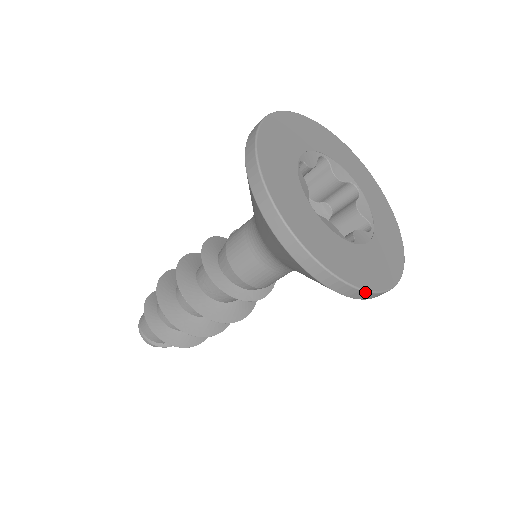
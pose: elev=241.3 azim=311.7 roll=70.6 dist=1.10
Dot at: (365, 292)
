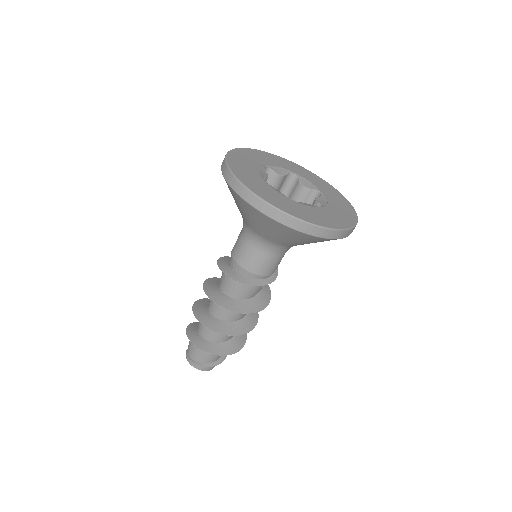
Dot at: (290, 216)
